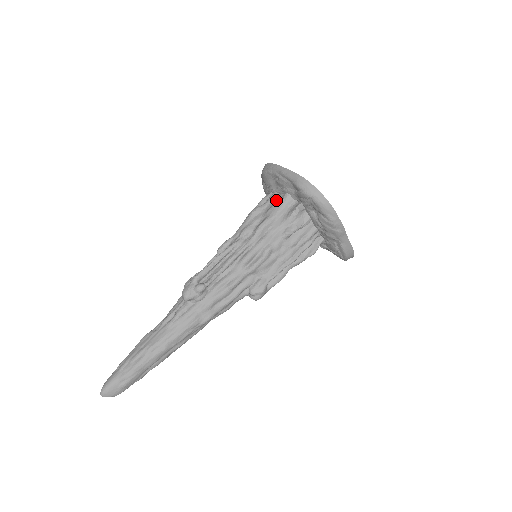
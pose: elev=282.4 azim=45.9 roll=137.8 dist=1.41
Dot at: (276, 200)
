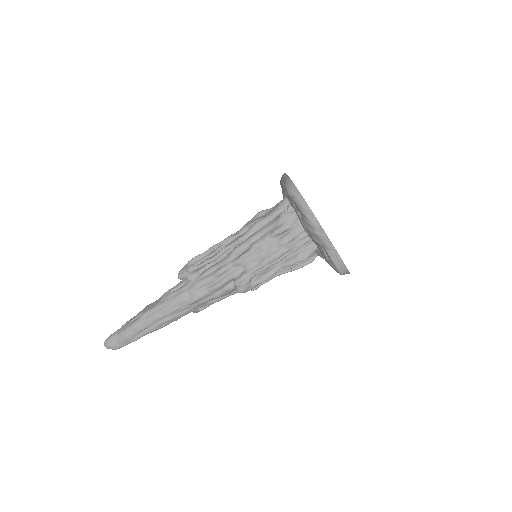
Dot at: occluded
